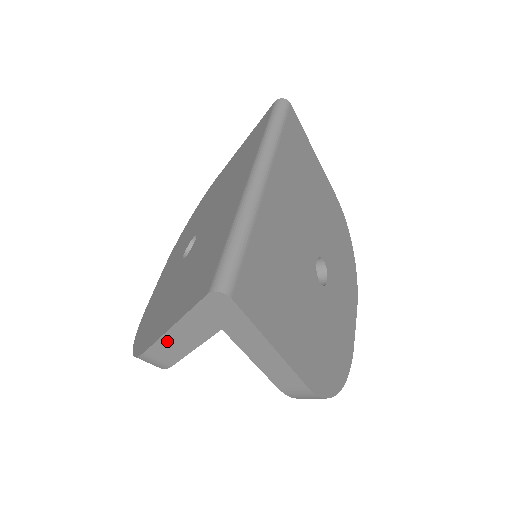
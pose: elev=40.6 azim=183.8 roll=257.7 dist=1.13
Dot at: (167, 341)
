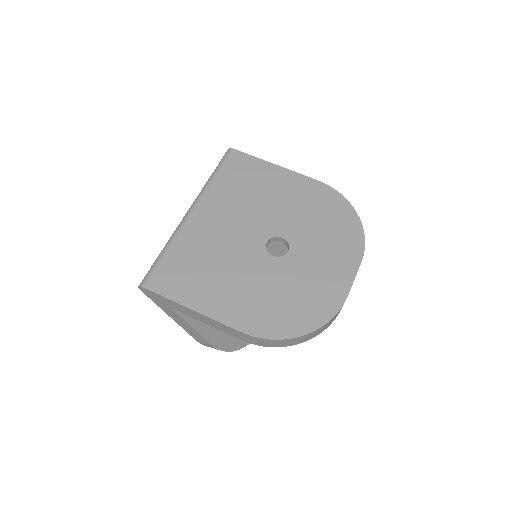
Dot at: (184, 327)
